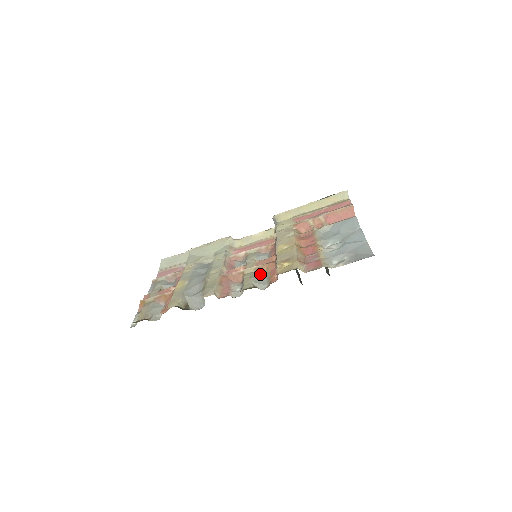
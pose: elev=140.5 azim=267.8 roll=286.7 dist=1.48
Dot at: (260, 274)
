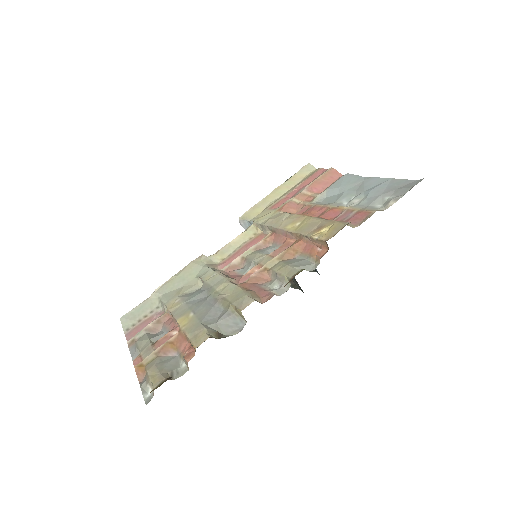
Dot at: (291, 260)
